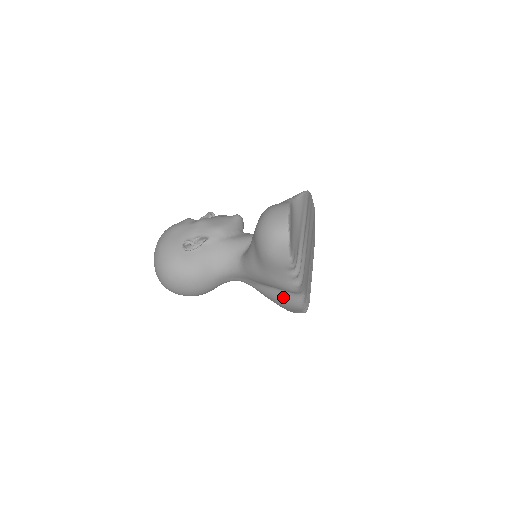
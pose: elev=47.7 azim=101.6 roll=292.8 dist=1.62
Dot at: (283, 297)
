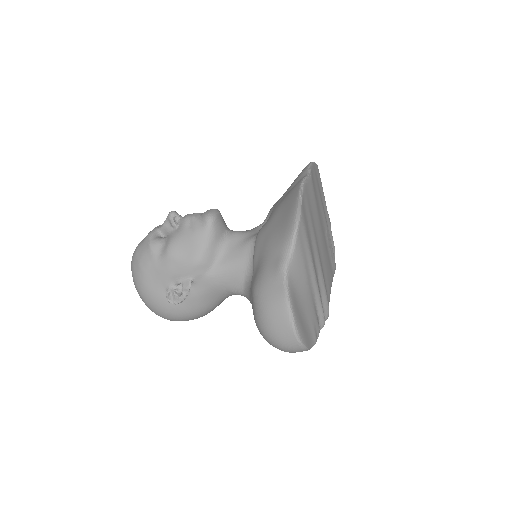
Dot at: occluded
